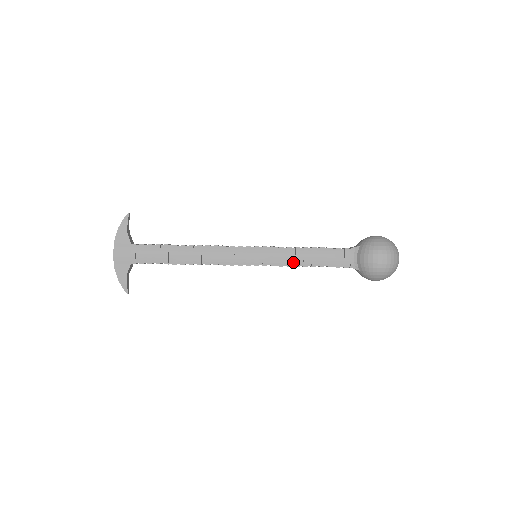
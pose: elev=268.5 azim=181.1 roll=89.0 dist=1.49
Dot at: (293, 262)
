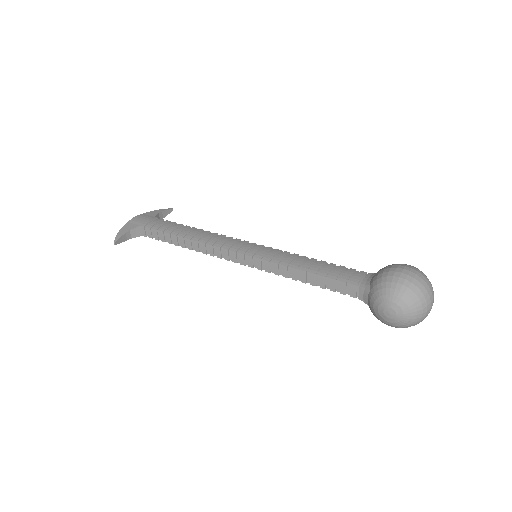
Dot at: (292, 264)
